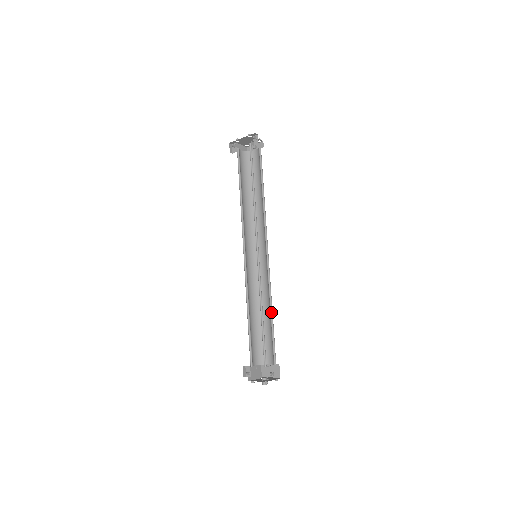
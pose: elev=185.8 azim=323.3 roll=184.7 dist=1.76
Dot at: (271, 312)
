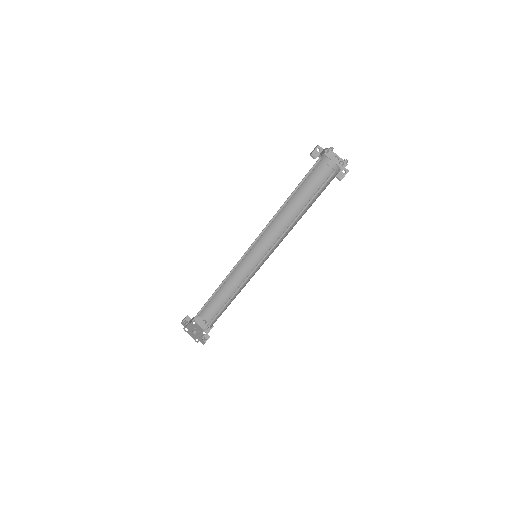
Dot at: (235, 295)
